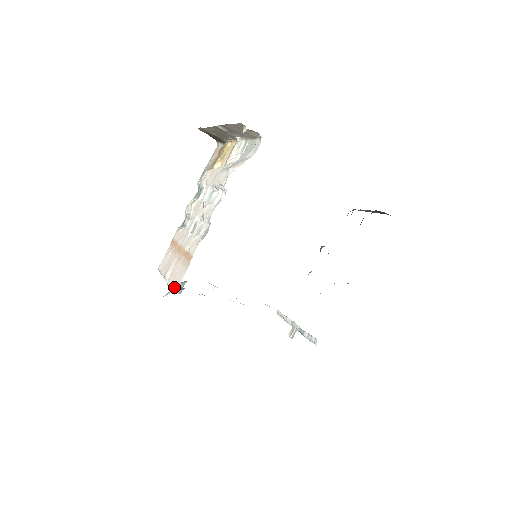
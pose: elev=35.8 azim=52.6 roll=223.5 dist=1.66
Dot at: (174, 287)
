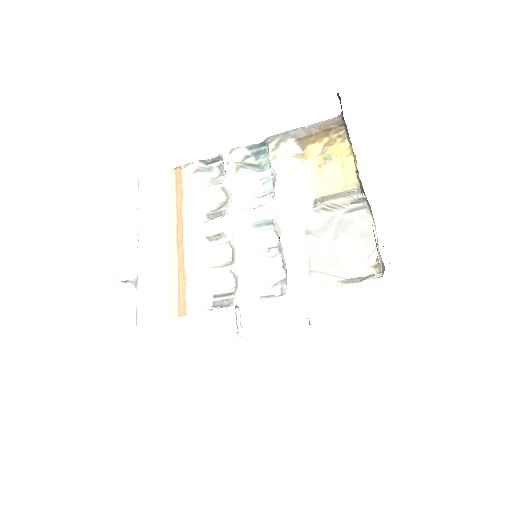
Dot at: (142, 309)
